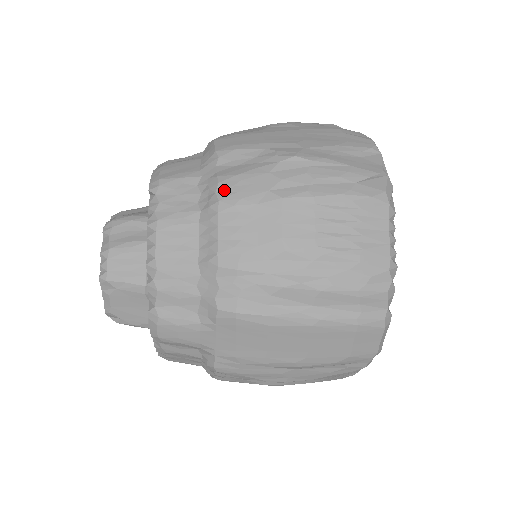
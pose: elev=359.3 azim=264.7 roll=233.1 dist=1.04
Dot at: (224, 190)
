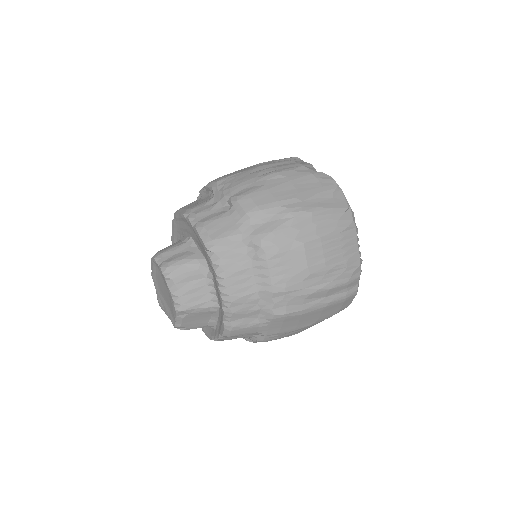
Dot at: (266, 245)
